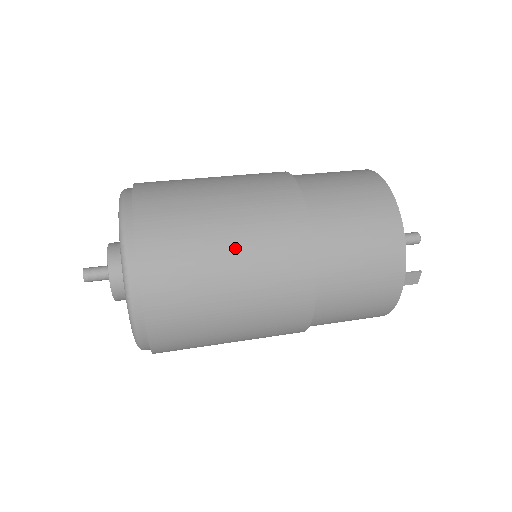
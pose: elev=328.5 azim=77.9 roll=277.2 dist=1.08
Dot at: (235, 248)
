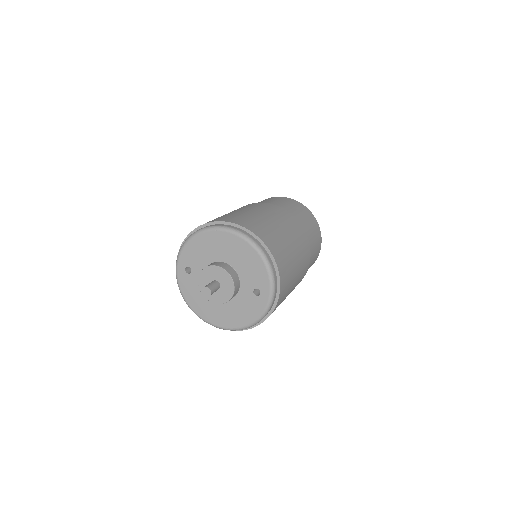
Dot at: (289, 236)
